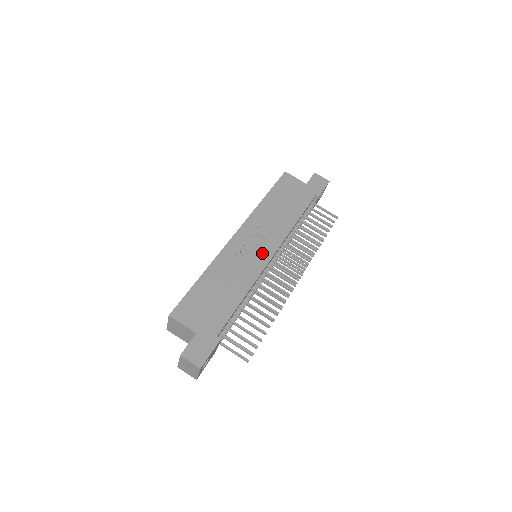
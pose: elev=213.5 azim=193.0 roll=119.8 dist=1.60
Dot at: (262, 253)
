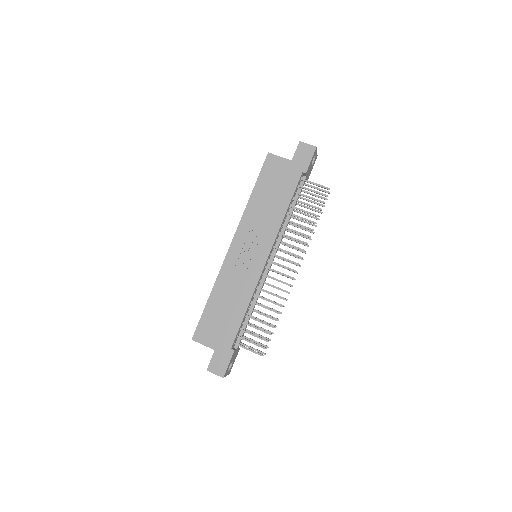
Dot at: (257, 259)
